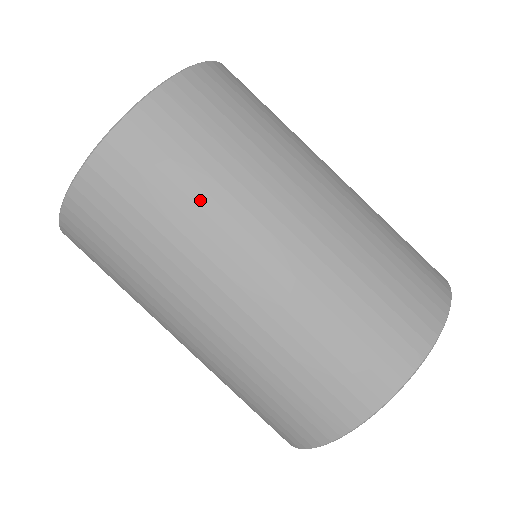
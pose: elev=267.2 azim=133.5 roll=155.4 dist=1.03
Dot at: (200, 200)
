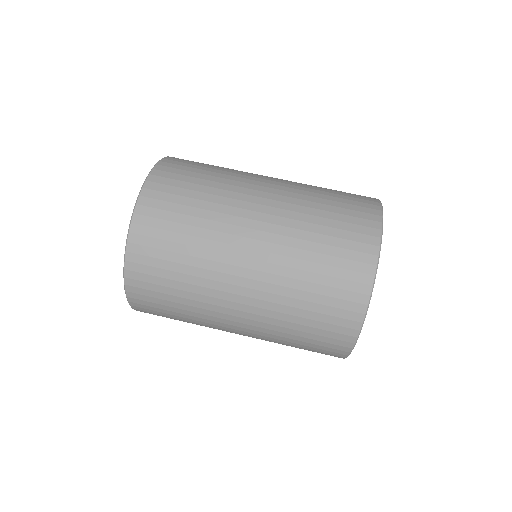
Dot at: (204, 215)
